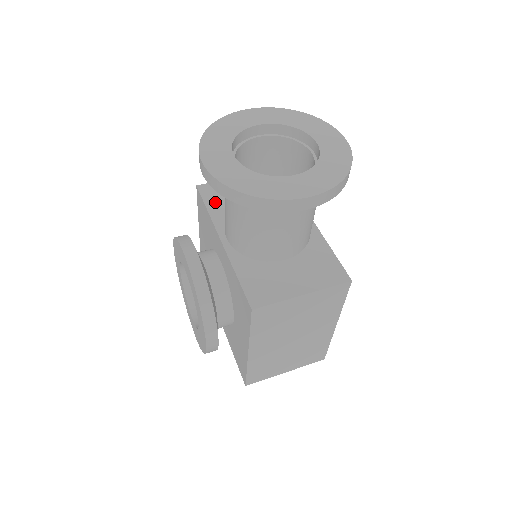
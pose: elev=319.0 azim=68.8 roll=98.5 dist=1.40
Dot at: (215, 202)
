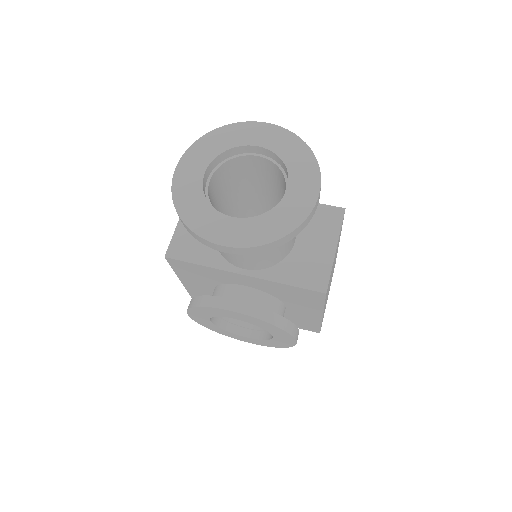
Dot at: (196, 254)
